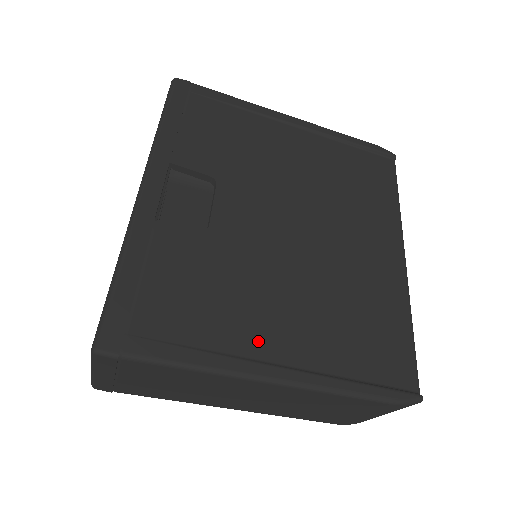
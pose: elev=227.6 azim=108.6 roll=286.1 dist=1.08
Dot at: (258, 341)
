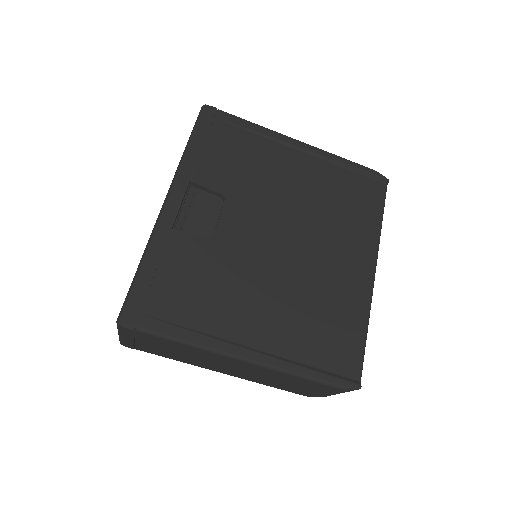
Dot at: (237, 329)
